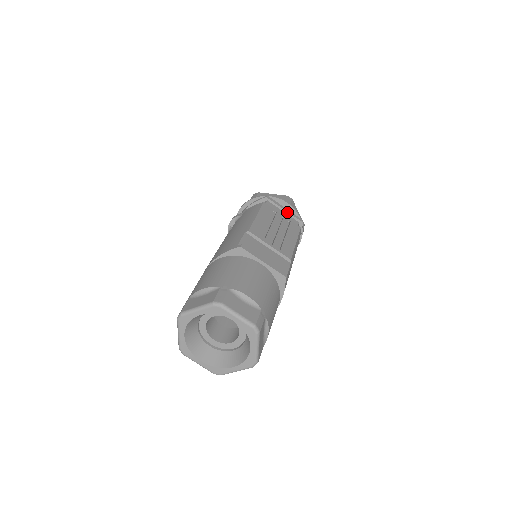
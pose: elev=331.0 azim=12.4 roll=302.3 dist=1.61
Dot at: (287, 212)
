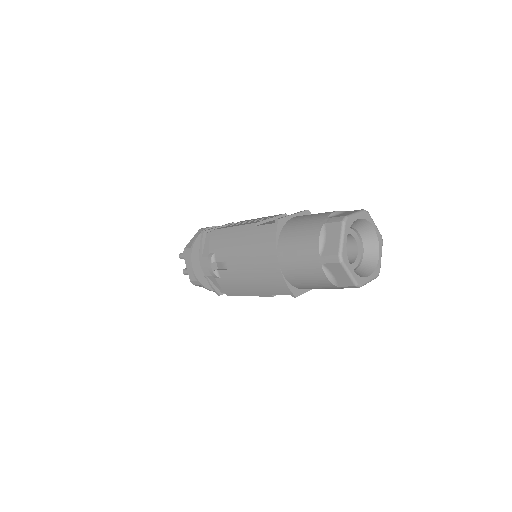
Dot at: (222, 226)
